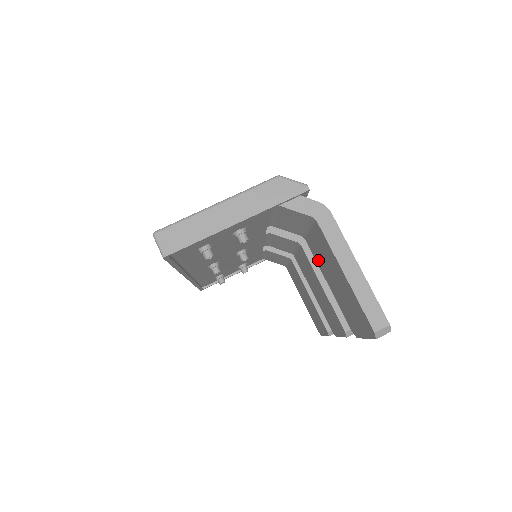
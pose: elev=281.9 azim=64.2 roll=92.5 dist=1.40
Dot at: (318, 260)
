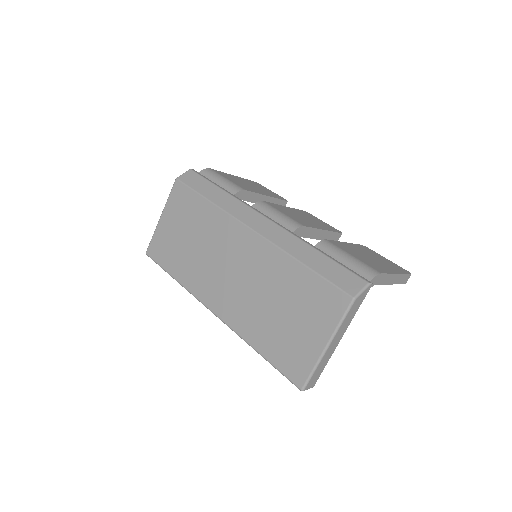
Dot at: occluded
